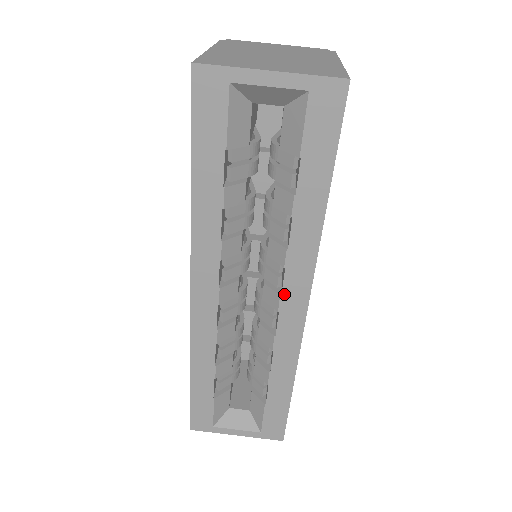
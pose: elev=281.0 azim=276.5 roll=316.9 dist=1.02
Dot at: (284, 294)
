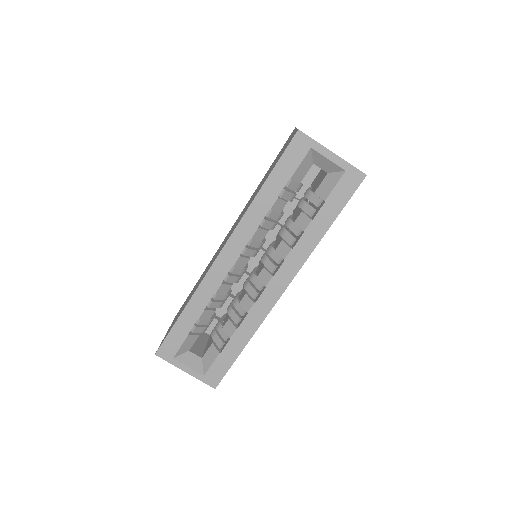
Dot at: (275, 277)
